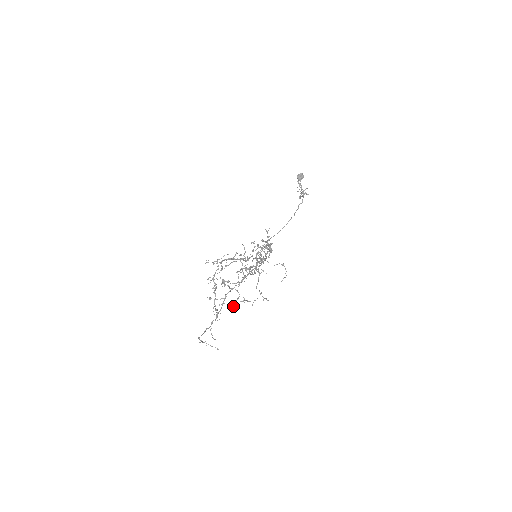
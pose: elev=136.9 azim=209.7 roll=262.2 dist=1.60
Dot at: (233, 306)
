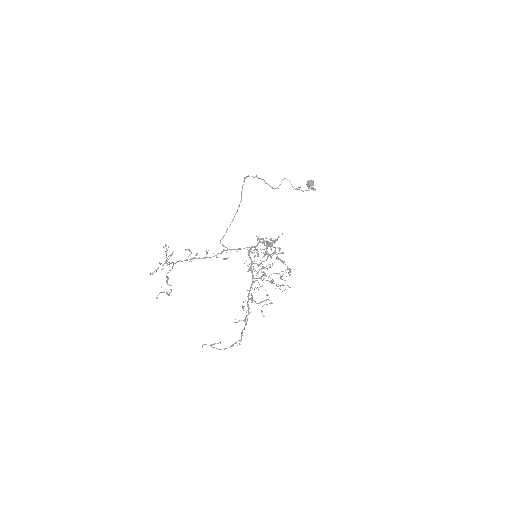
Dot at: (261, 312)
